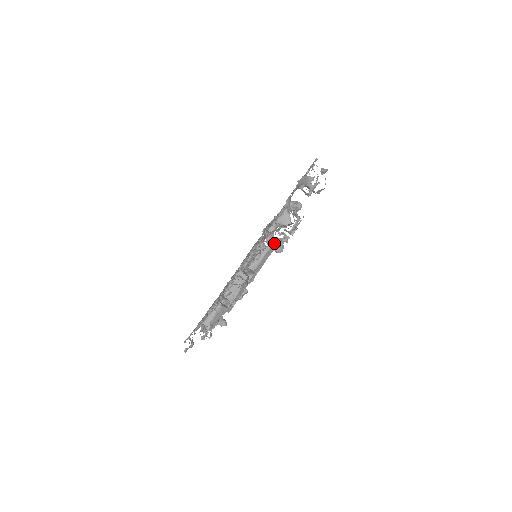
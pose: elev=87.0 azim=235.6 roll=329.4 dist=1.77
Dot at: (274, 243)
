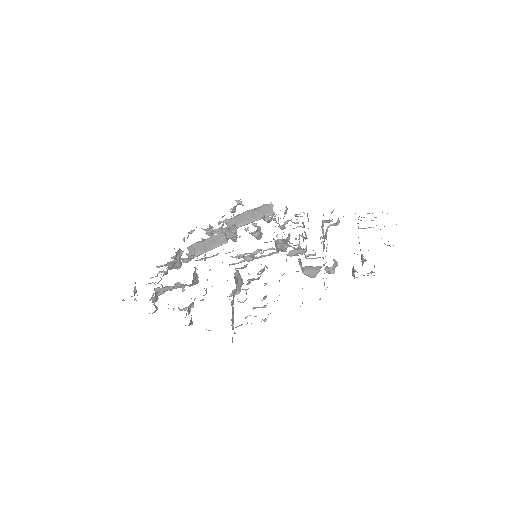
Dot at: (283, 244)
